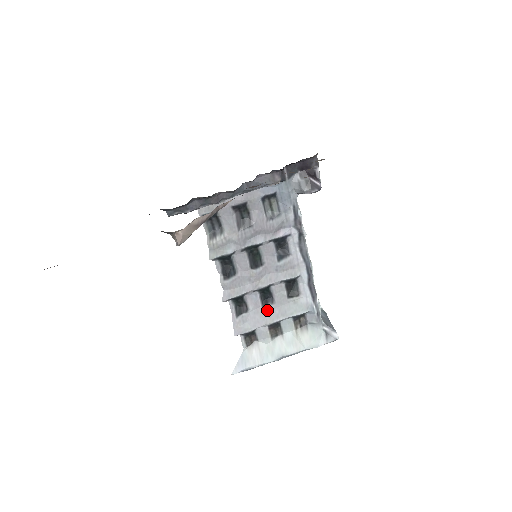
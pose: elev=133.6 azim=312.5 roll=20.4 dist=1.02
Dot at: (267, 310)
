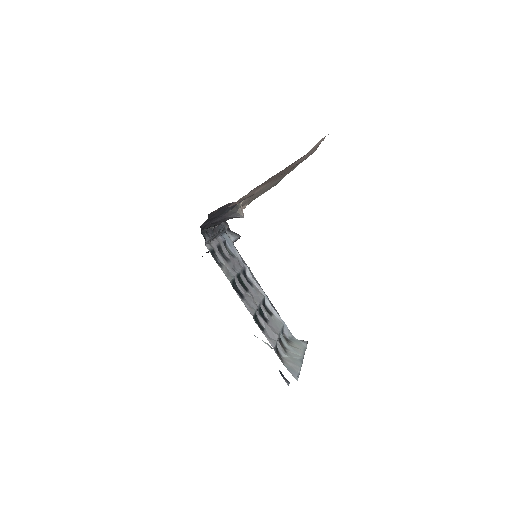
Dot at: (270, 326)
